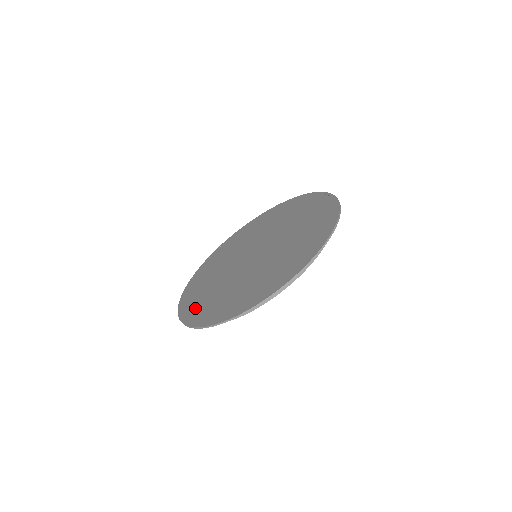
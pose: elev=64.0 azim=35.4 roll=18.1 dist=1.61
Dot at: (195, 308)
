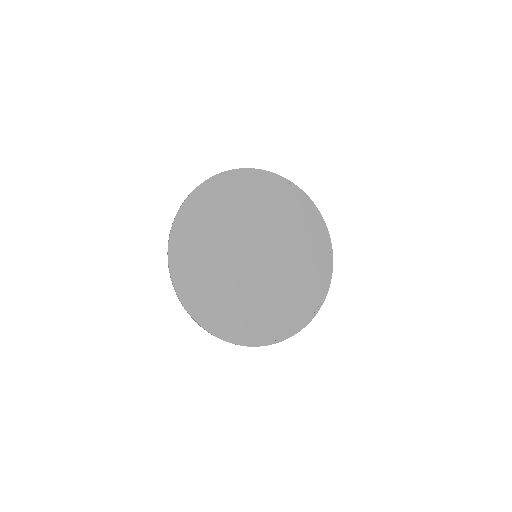
Dot at: (236, 326)
